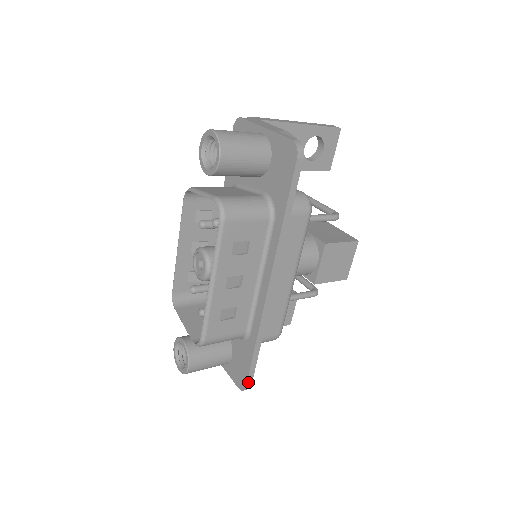
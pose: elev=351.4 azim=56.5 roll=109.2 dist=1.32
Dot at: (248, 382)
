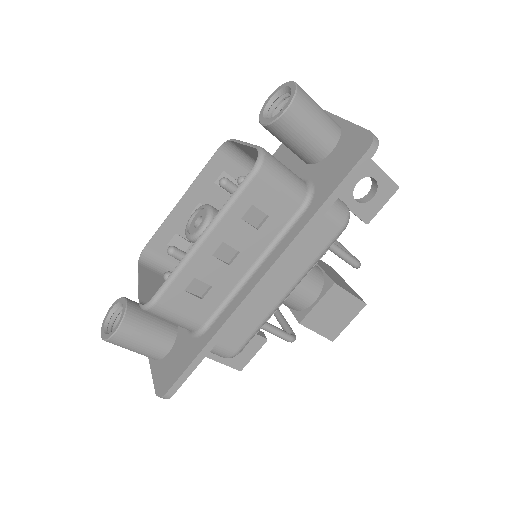
Dot at: (172, 388)
